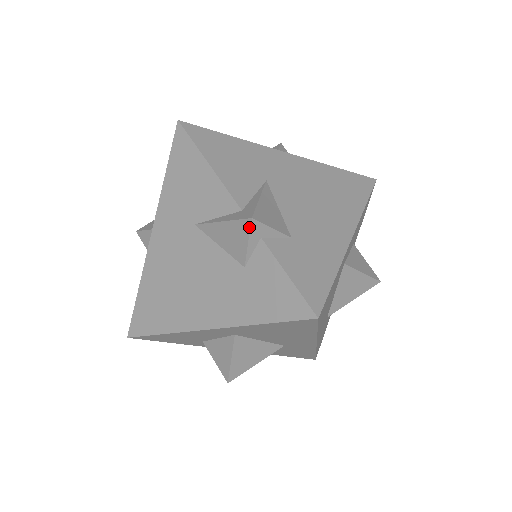
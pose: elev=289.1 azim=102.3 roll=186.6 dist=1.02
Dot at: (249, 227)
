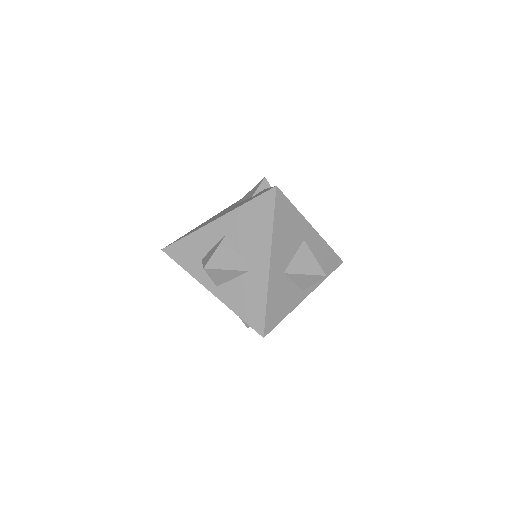
Dot at: (262, 181)
